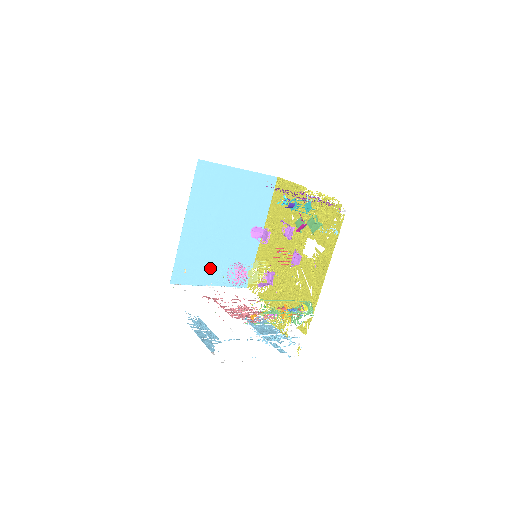
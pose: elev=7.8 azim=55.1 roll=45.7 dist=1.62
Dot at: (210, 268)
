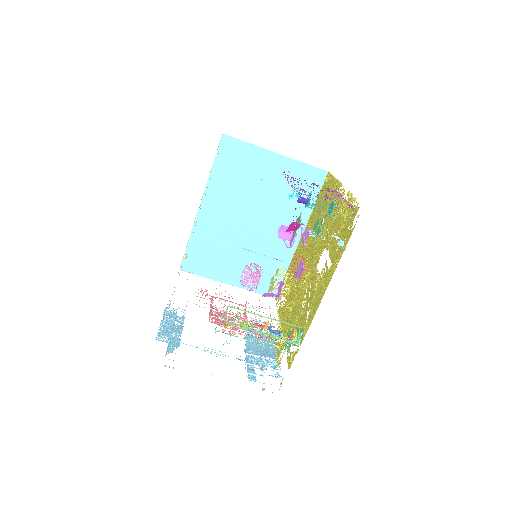
Dot at: (229, 263)
